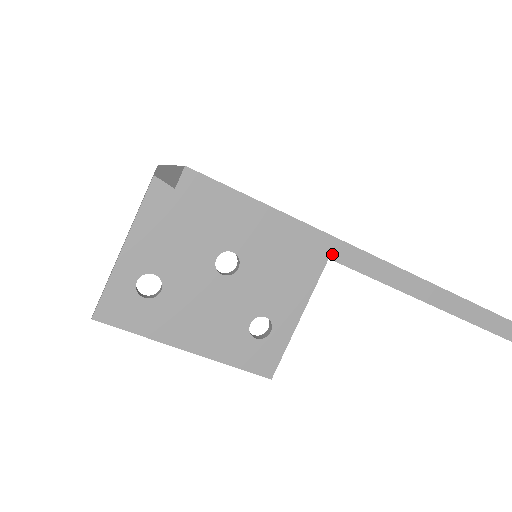
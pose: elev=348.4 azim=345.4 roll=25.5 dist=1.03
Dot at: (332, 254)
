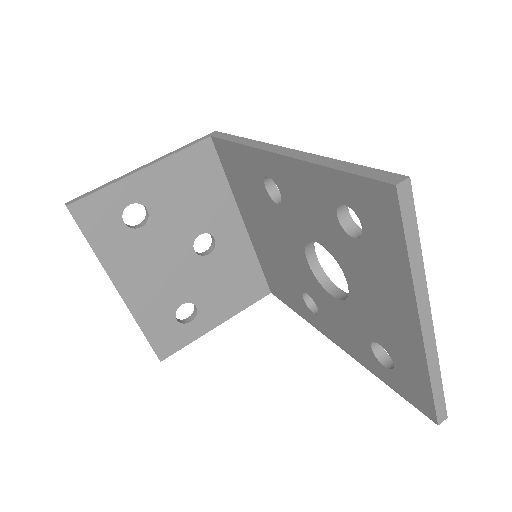
Dot at: (418, 294)
